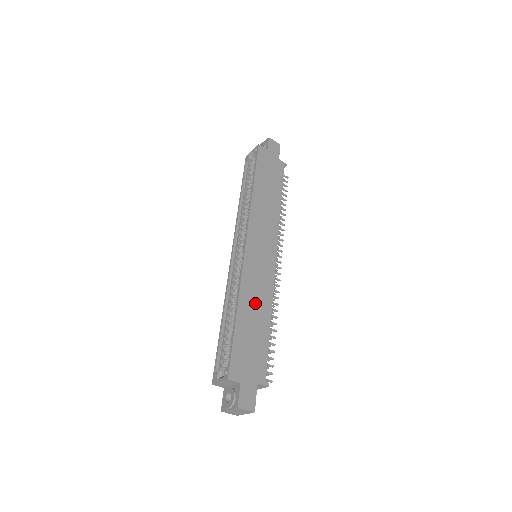
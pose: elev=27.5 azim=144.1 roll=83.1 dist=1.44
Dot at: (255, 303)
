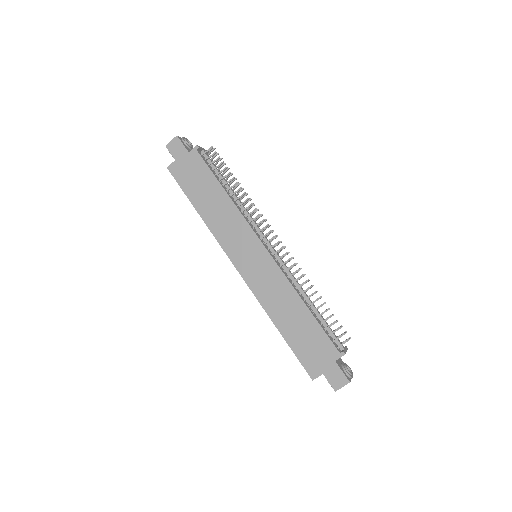
Dot at: (283, 306)
